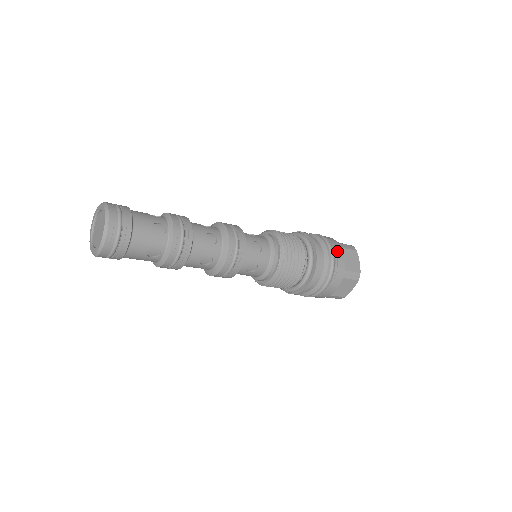
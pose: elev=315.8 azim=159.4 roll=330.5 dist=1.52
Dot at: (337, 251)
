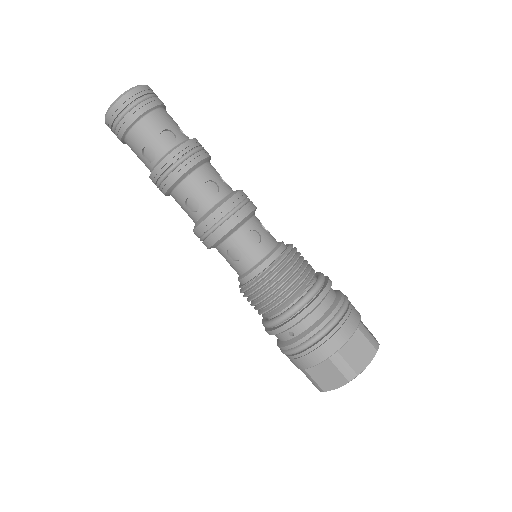
Dot at: (346, 323)
